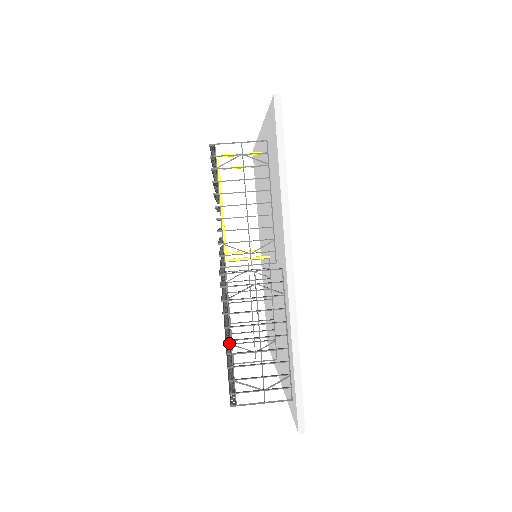
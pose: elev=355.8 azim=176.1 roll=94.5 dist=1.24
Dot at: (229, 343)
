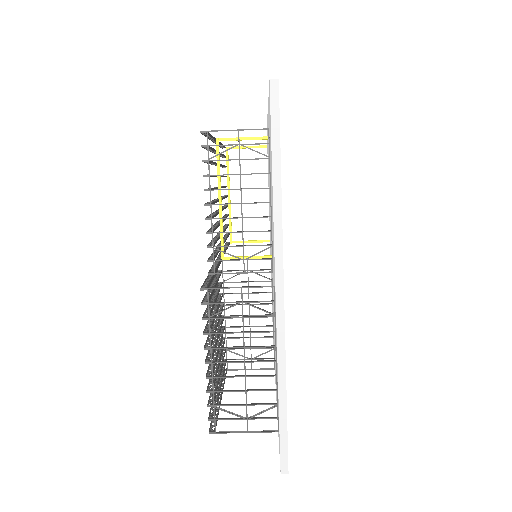
Dot at: (214, 359)
